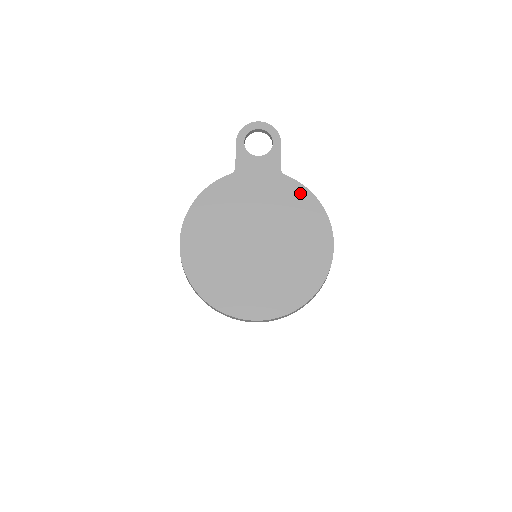
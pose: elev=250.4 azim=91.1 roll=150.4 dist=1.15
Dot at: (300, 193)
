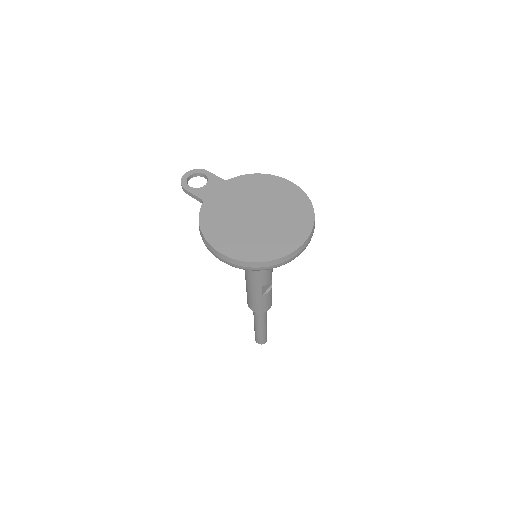
Dot at: (246, 179)
